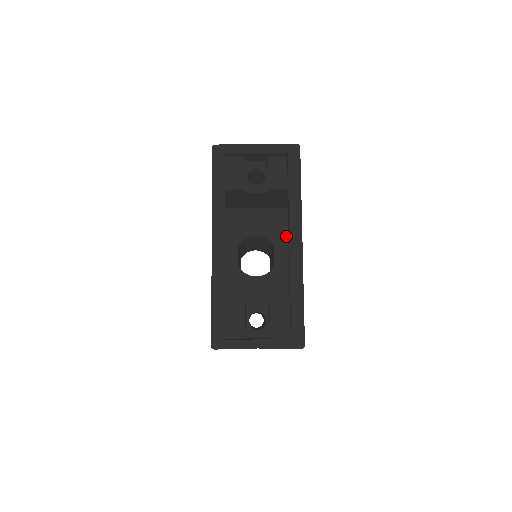
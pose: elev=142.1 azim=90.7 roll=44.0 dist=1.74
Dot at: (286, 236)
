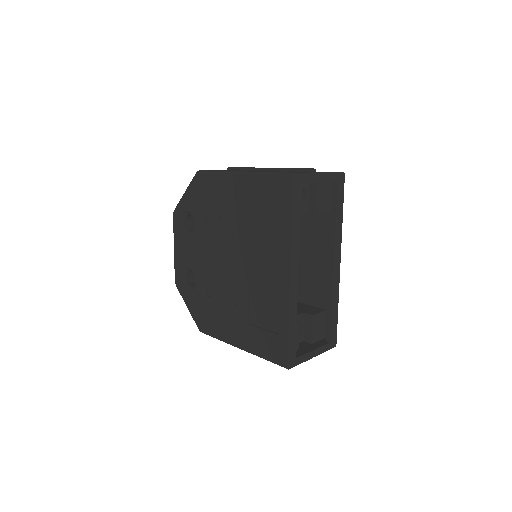
Dot at: occluded
